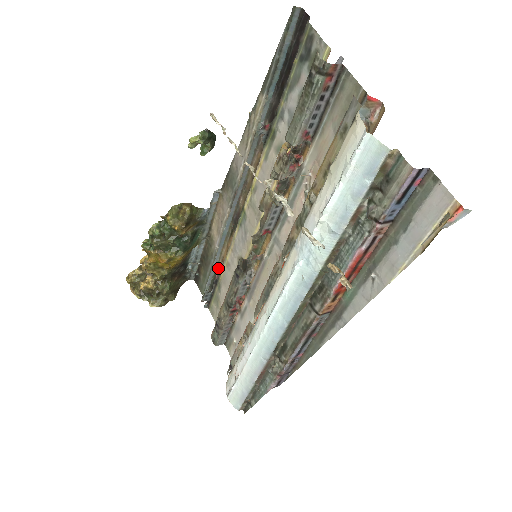
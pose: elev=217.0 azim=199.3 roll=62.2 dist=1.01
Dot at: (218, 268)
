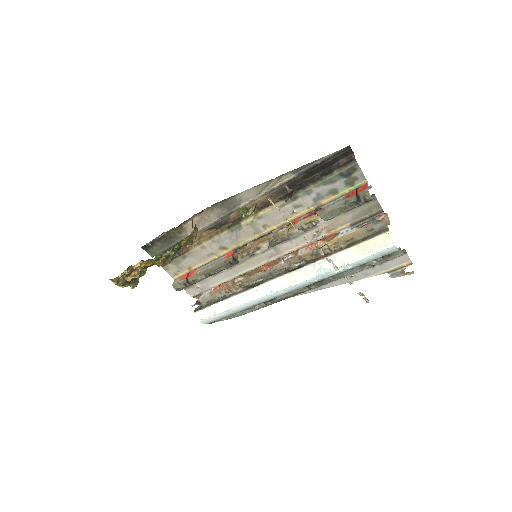
Dot at: occluded
